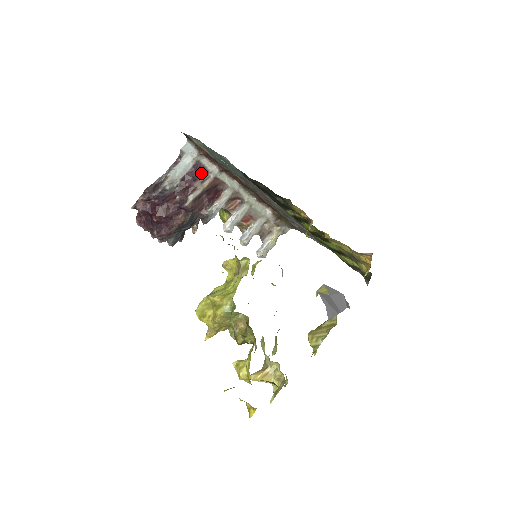
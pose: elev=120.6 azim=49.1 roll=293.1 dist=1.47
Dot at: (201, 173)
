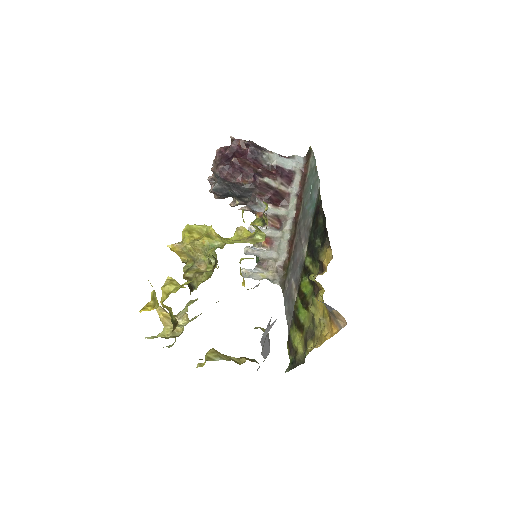
Dot at: (288, 179)
